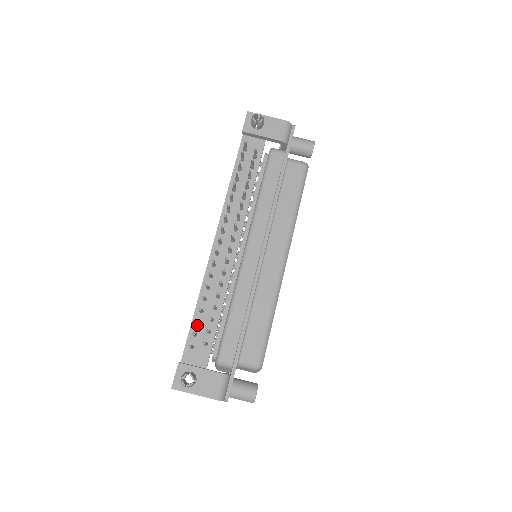
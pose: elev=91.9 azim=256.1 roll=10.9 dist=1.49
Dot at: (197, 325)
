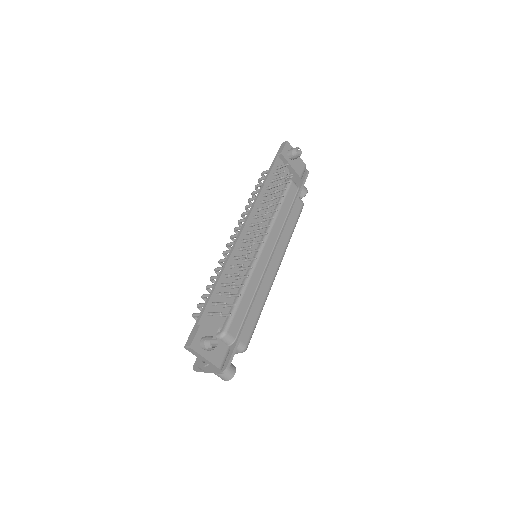
Dot at: (216, 296)
